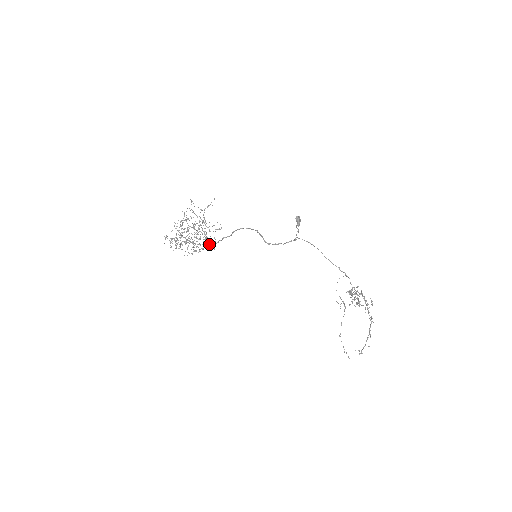
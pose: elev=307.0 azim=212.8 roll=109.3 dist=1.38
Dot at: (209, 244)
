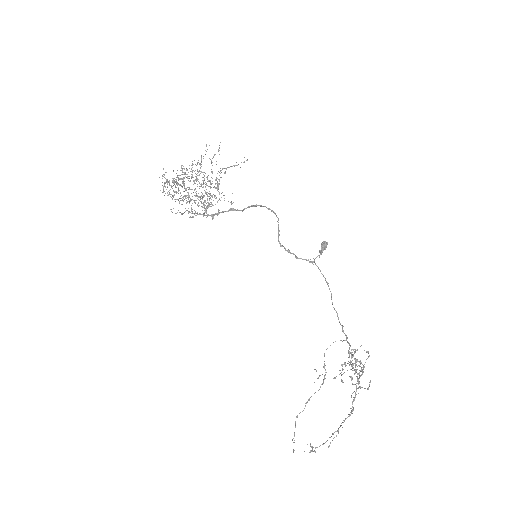
Dot at: occluded
